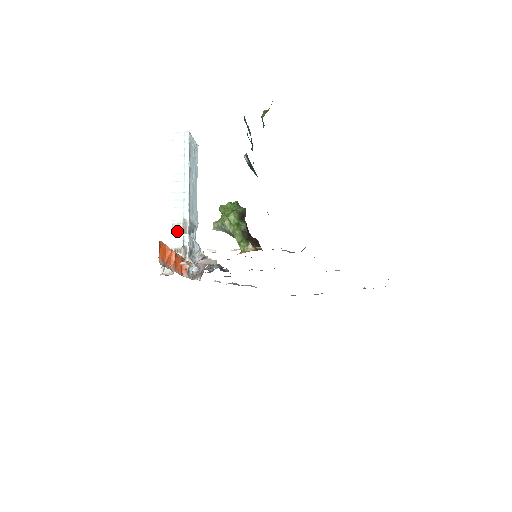
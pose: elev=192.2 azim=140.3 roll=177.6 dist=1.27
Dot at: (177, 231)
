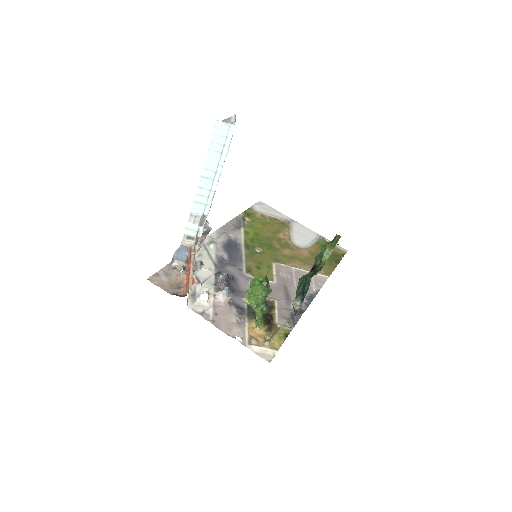
Dot at: (194, 222)
